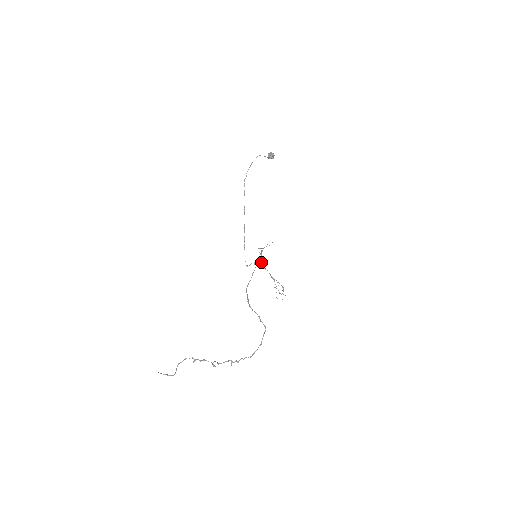
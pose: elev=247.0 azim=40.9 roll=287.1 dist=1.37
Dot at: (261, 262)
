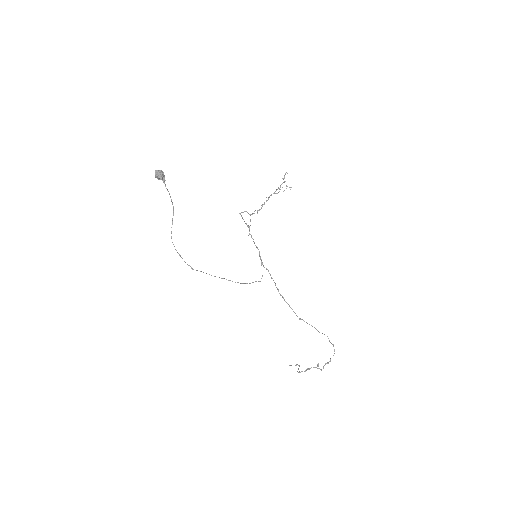
Dot at: occluded
